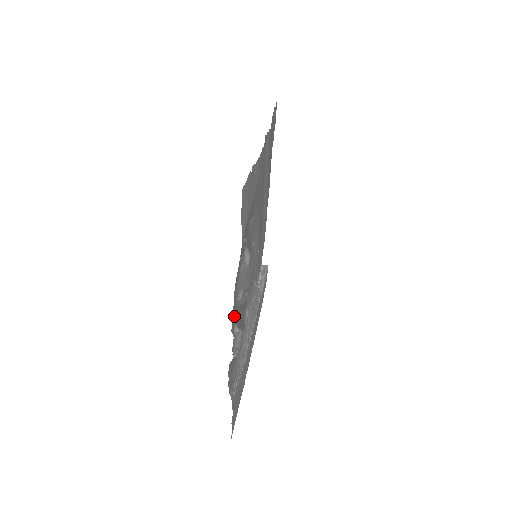
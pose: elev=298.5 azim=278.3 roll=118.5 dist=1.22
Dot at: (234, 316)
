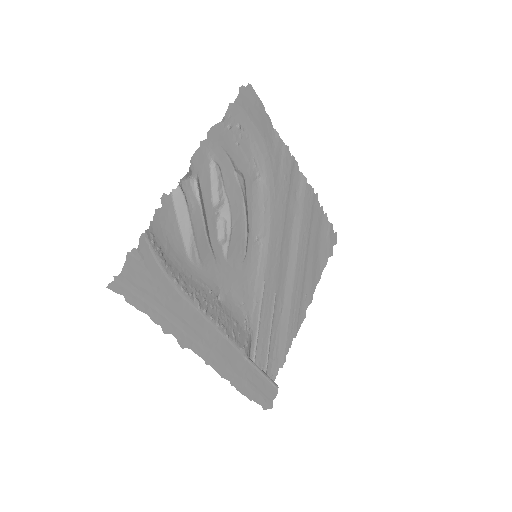
Dot at: (201, 167)
